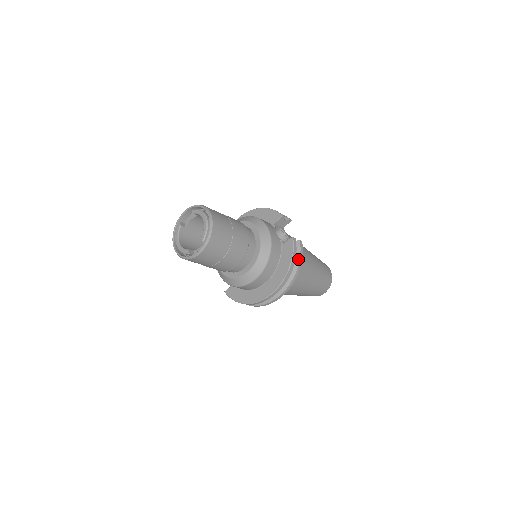
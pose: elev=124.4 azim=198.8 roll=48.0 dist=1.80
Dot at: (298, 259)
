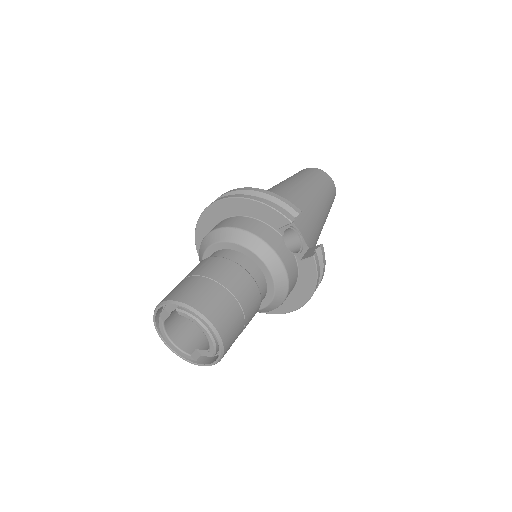
Dot at: (321, 271)
